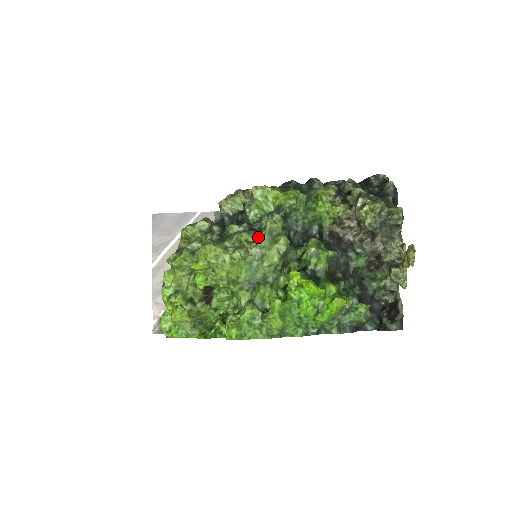
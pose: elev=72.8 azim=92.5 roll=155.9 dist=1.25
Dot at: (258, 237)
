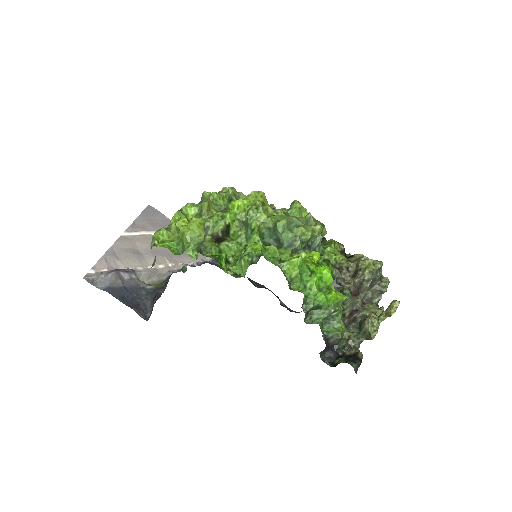
Dot at: occluded
